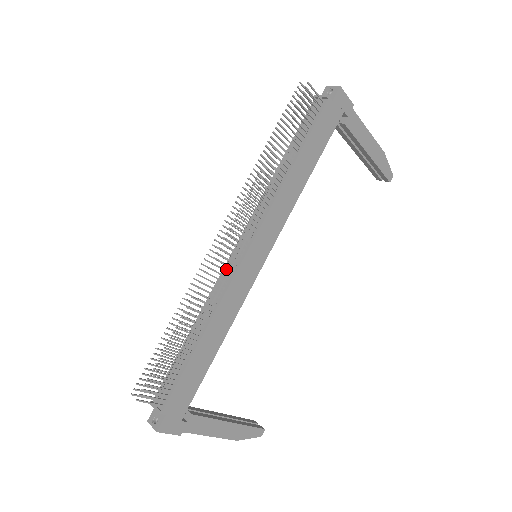
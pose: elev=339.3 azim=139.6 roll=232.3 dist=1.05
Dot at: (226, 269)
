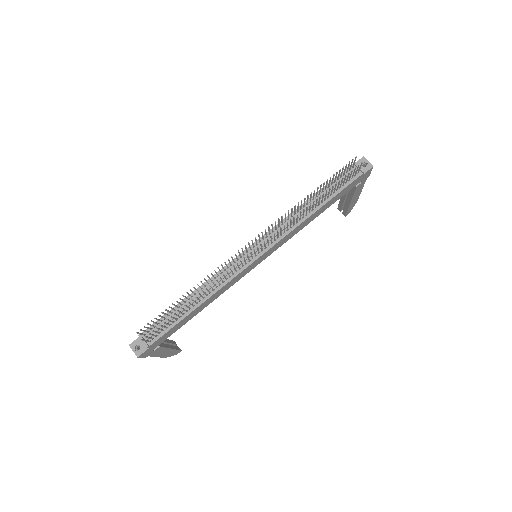
Dot at: (236, 262)
